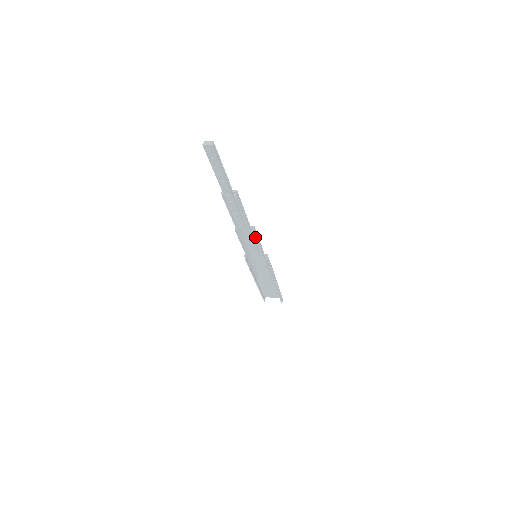
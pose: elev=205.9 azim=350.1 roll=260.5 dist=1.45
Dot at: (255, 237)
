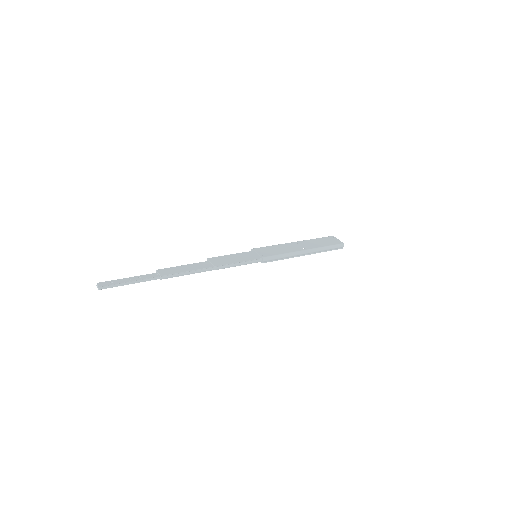
Dot at: (223, 268)
